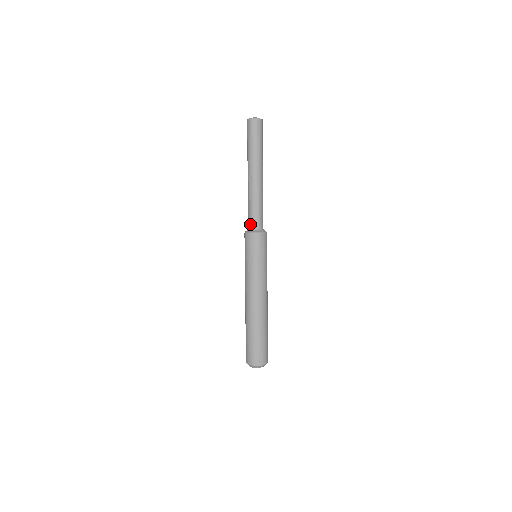
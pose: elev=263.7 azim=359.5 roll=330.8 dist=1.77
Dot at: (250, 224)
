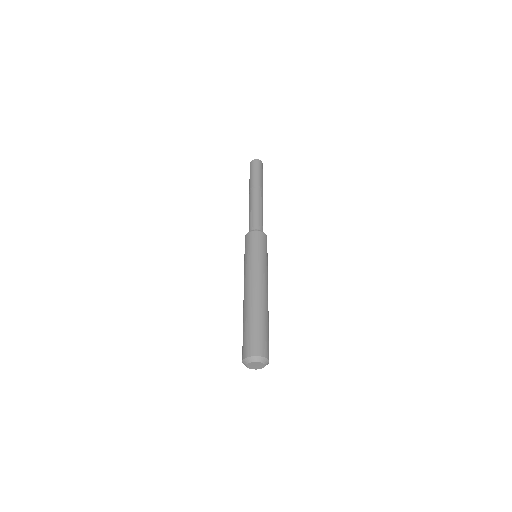
Dot at: (254, 226)
